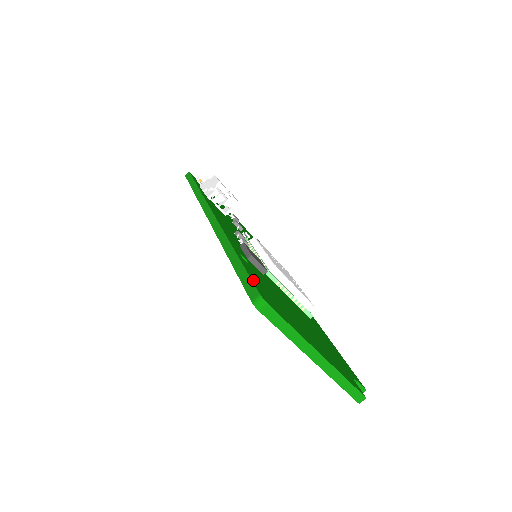
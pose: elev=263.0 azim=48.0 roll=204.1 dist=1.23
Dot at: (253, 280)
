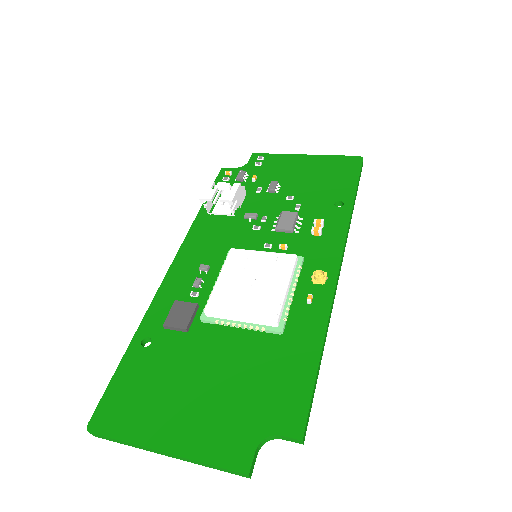
Dot at: (106, 396)
